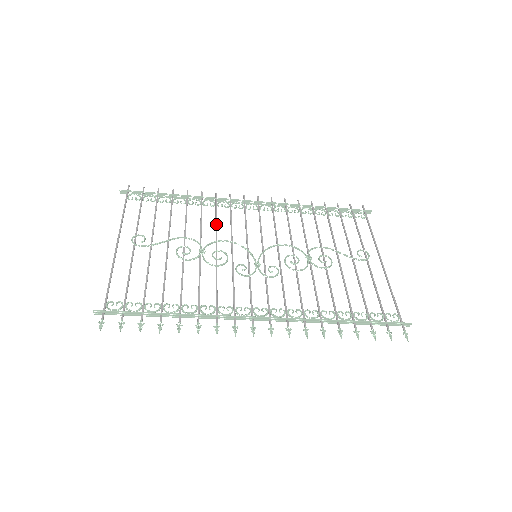
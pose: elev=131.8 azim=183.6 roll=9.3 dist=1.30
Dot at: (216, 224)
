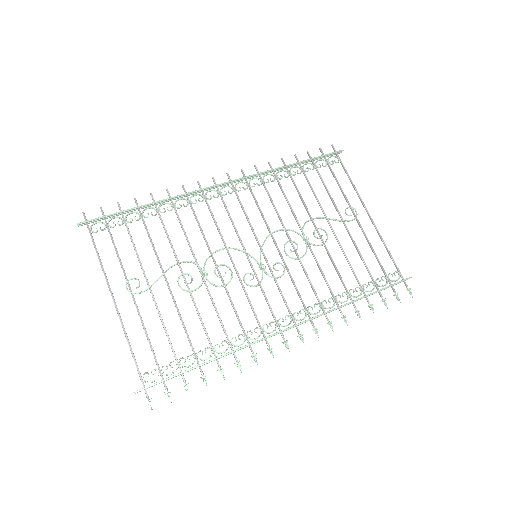
Dot at: (201, 230)
